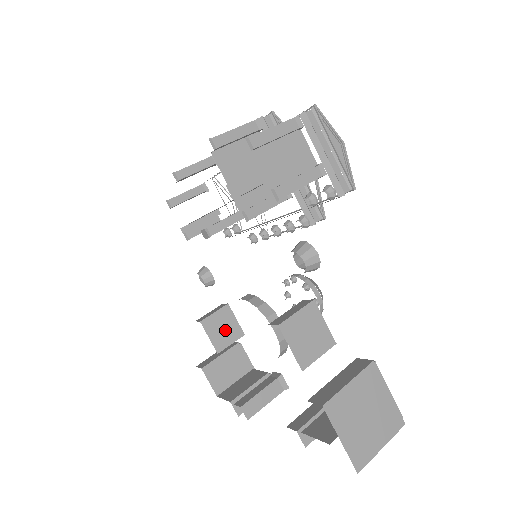
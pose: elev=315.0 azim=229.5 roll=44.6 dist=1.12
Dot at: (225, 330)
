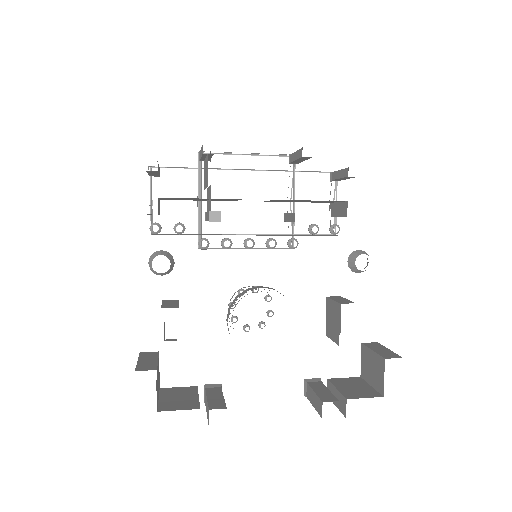
Dot at: occluded
